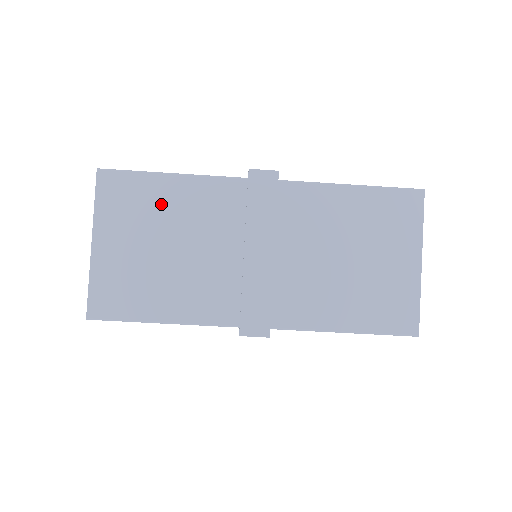
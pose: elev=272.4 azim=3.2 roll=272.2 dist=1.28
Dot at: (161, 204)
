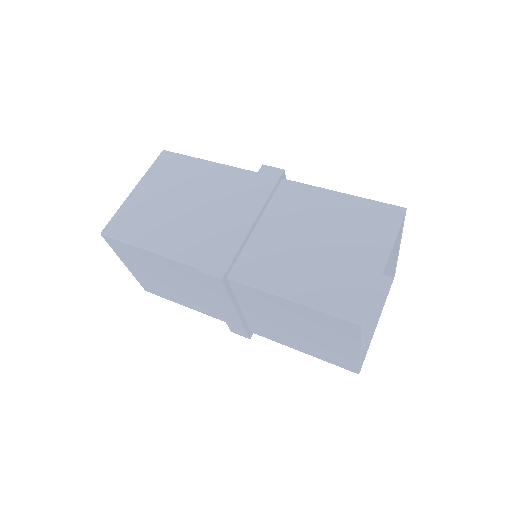
Dot at: (192, 176)
